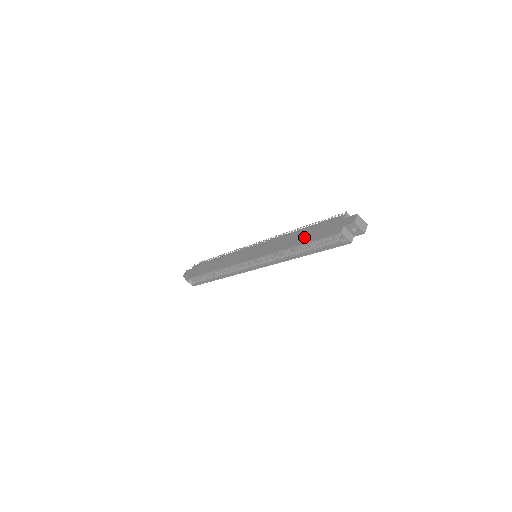
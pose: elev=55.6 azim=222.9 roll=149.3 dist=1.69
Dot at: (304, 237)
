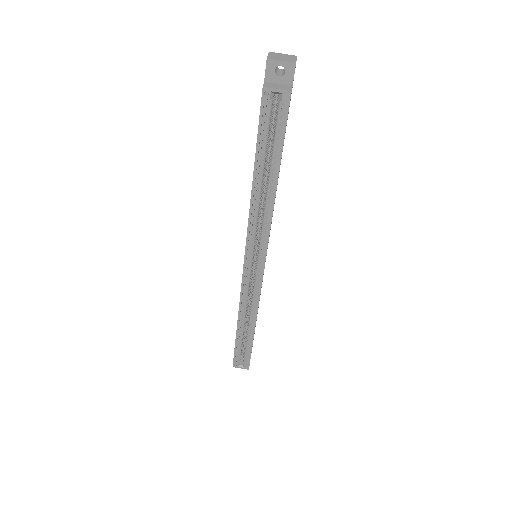
Dot at: occluded
